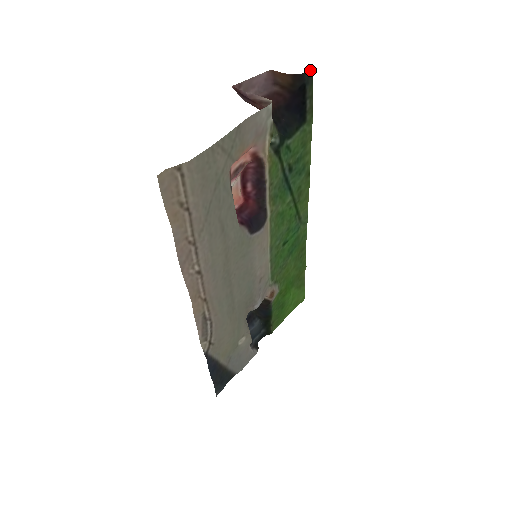
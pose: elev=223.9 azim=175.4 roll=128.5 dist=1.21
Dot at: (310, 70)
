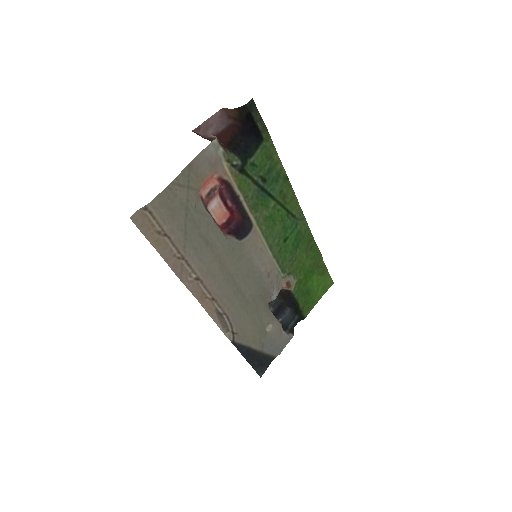
Dot at: (250, 100)
